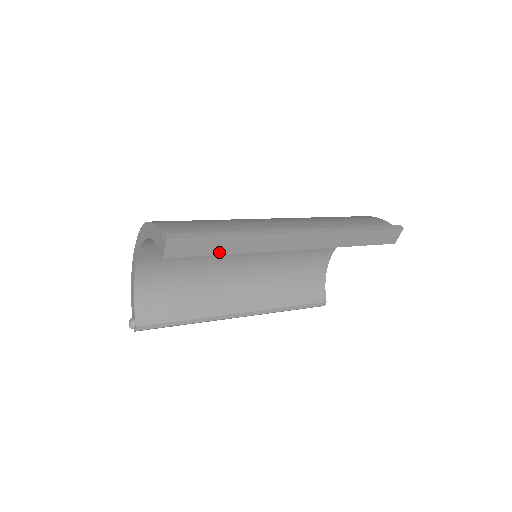
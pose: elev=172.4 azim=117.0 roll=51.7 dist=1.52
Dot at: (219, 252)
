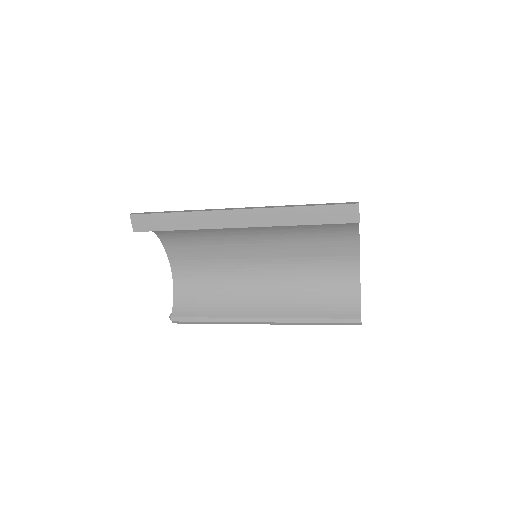
Dot at: (173, 228)
